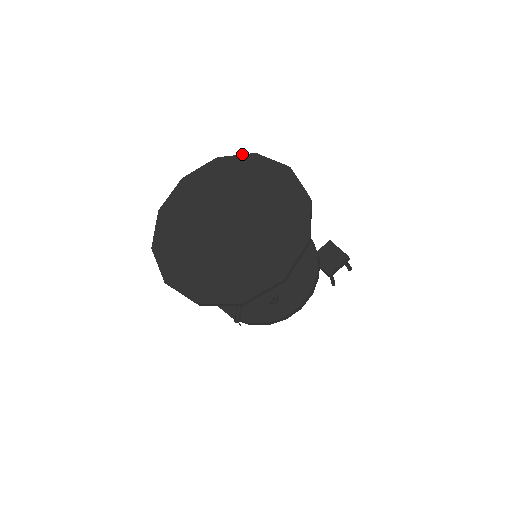
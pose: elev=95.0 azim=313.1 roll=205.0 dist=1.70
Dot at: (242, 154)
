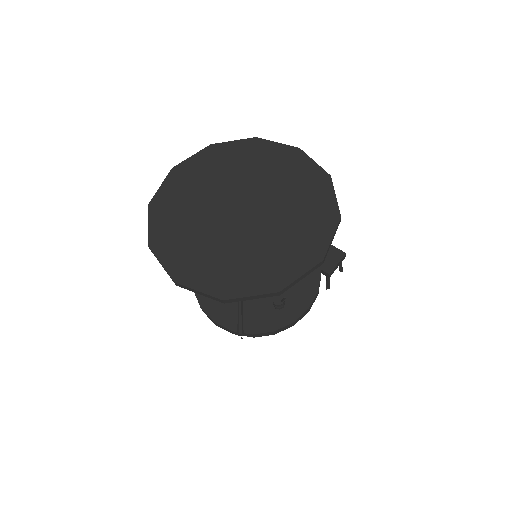
Dot at: (240, 139)
